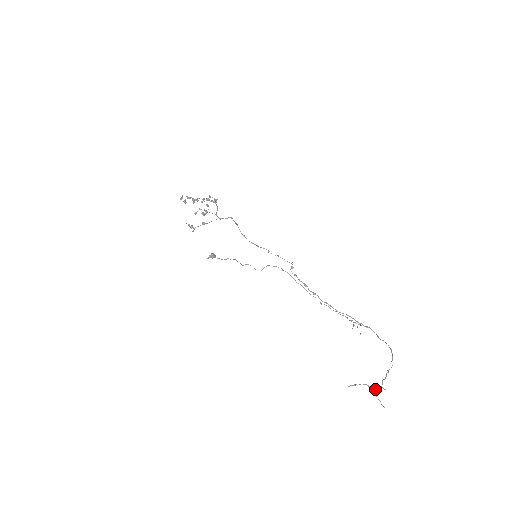
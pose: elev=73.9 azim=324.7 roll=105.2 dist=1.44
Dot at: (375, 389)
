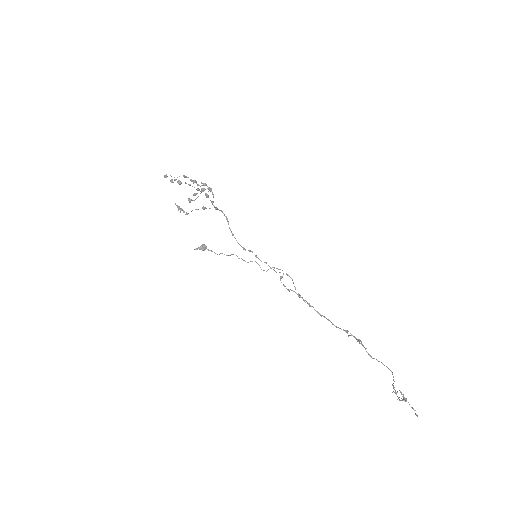
Dot at: occluded
